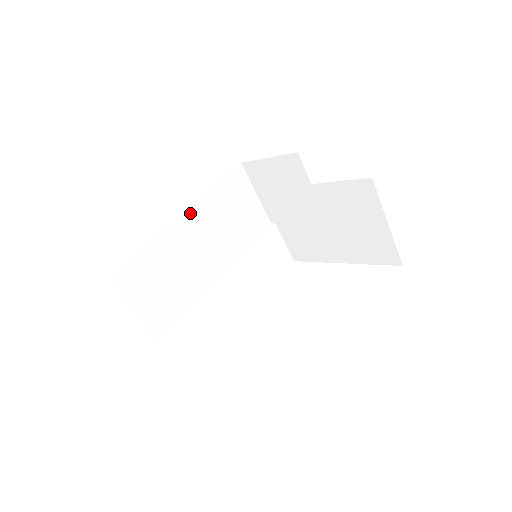
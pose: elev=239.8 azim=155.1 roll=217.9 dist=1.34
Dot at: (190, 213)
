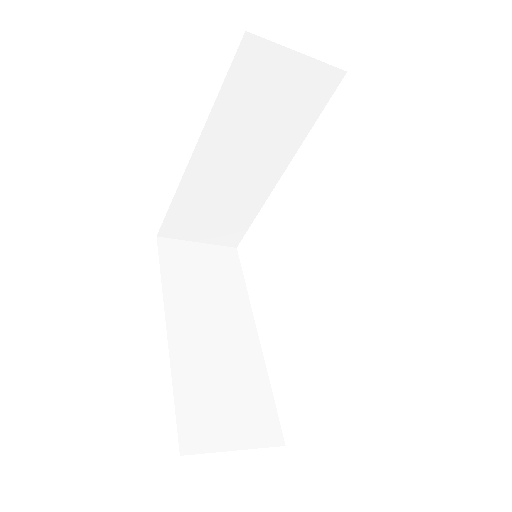
Dot at: (202, 147)
